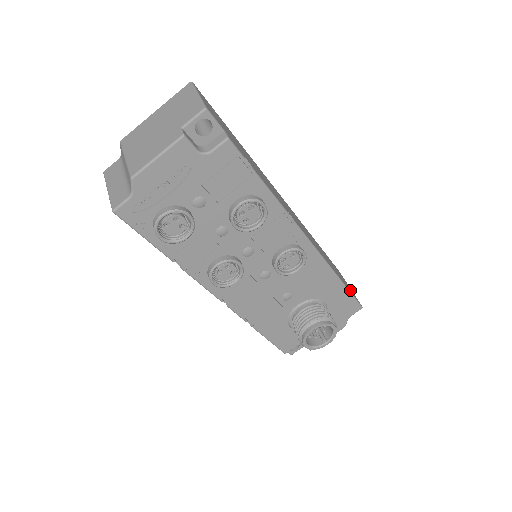
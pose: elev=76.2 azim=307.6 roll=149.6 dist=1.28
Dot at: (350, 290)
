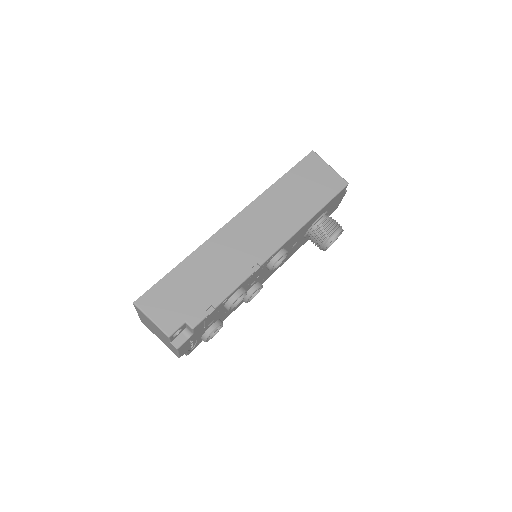
Dot at: (330, 189)
